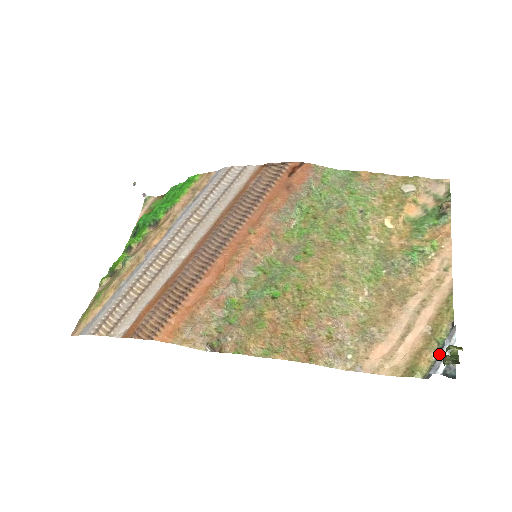
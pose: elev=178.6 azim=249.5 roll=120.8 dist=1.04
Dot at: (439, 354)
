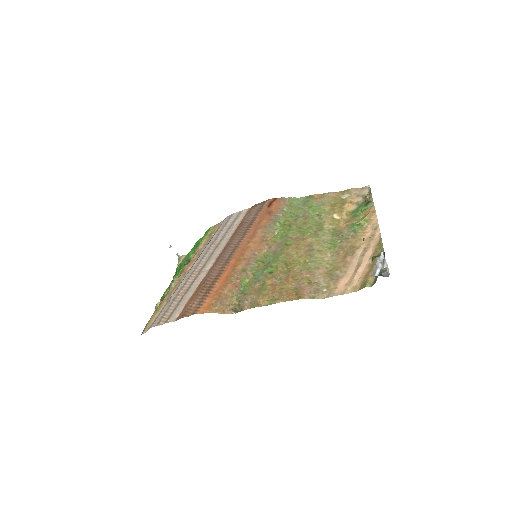
Dot at: (375, 266)
